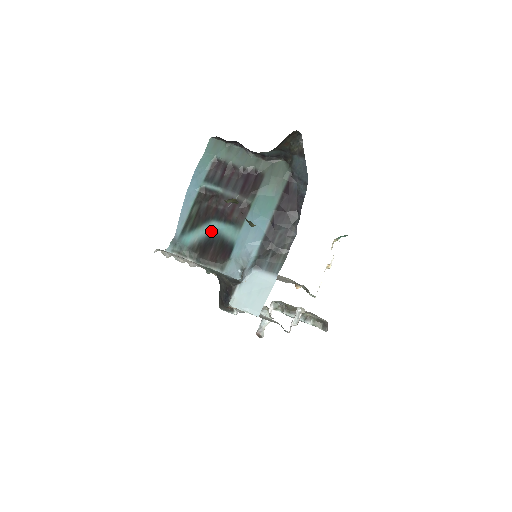
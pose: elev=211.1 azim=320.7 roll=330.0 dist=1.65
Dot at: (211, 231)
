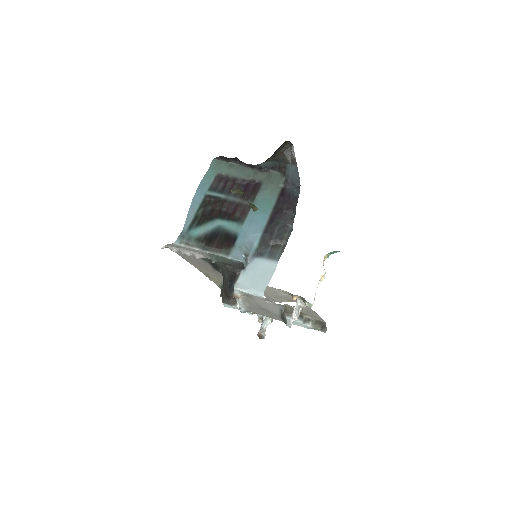
Dot at: (216, 227)
